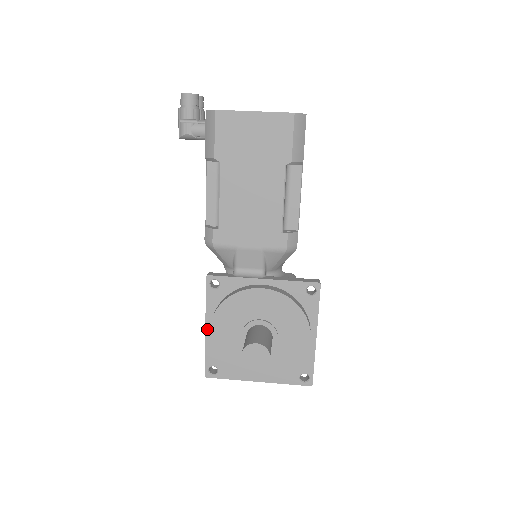
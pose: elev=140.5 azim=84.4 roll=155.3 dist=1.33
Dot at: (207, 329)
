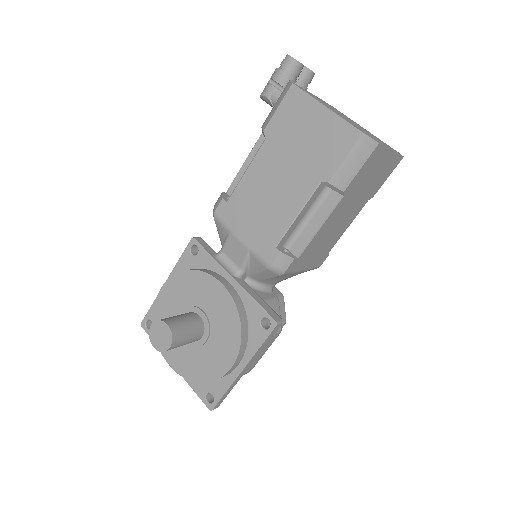
Dot at: occluded
